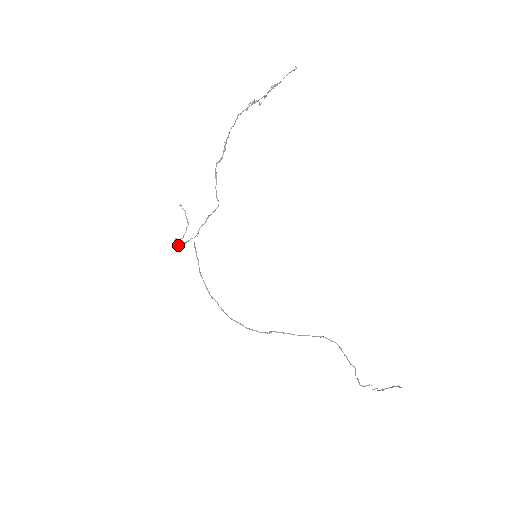
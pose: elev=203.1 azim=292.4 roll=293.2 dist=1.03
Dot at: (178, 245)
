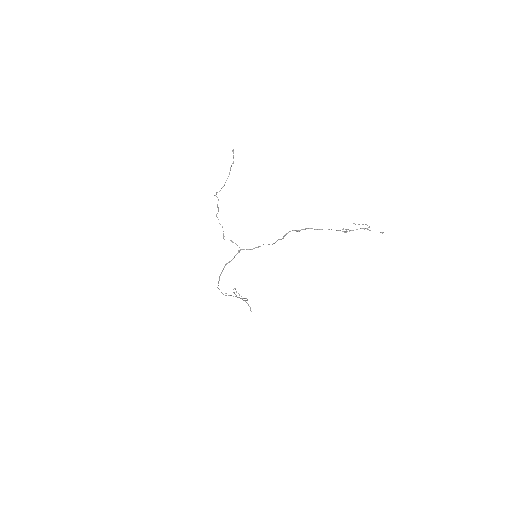
Dot at: occluded
